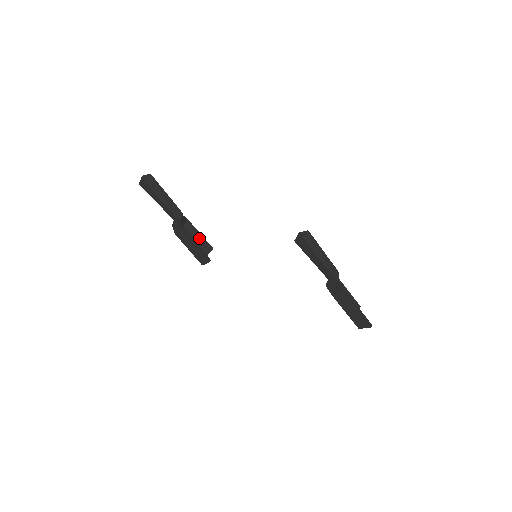
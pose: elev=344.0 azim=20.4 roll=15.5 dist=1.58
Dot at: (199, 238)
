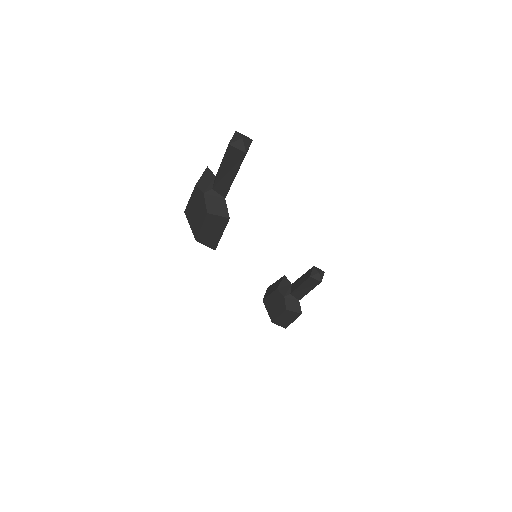
Dot at: occluded
